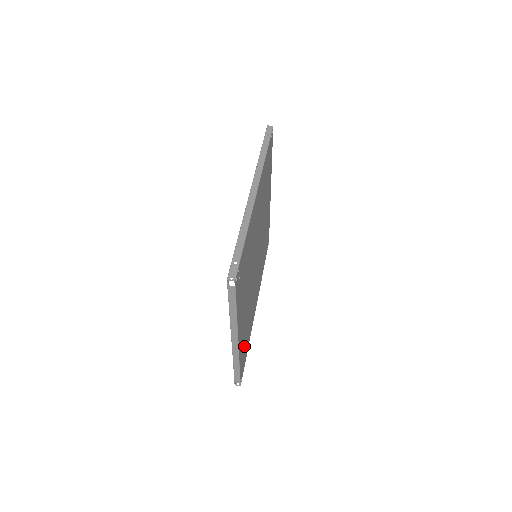
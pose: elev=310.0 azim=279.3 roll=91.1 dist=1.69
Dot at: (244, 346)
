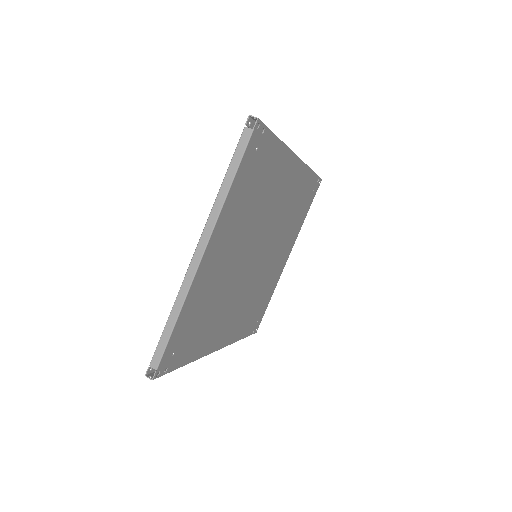
Dot at: (192, 322)
